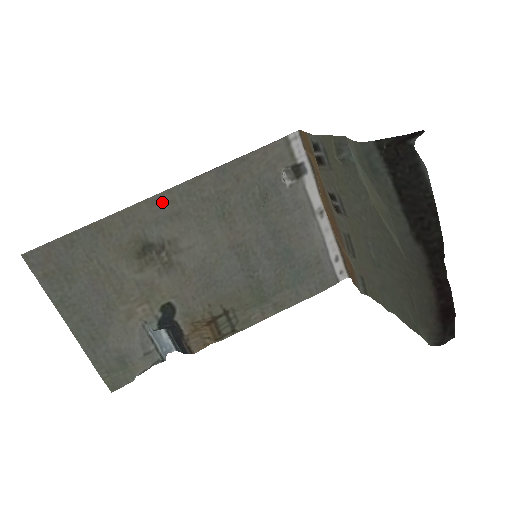
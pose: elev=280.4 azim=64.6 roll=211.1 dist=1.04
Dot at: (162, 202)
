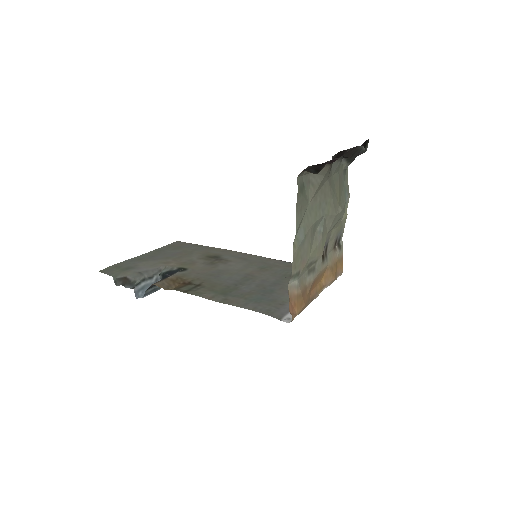
Dot at: (246, 255)
